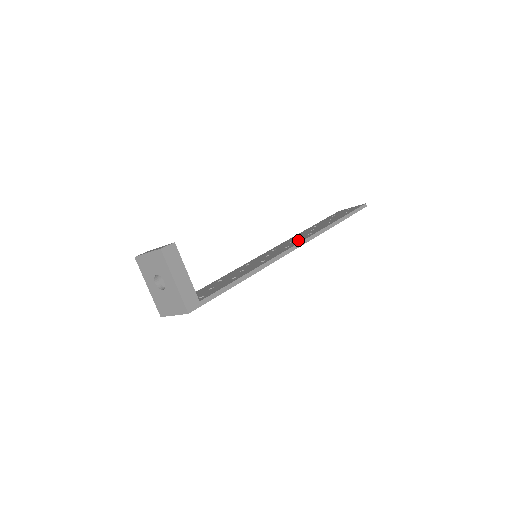
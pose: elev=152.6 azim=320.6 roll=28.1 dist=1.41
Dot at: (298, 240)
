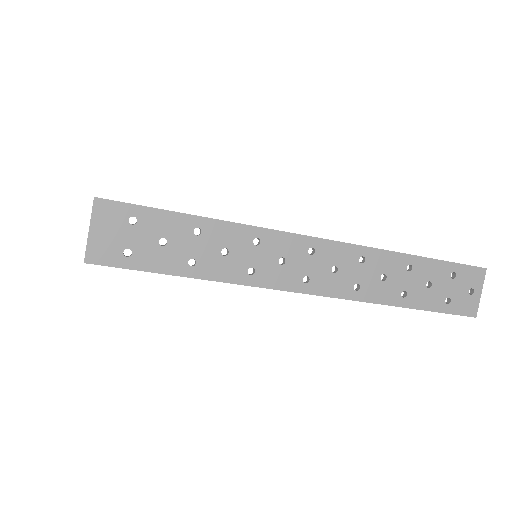
Dot at: (333, 255)
